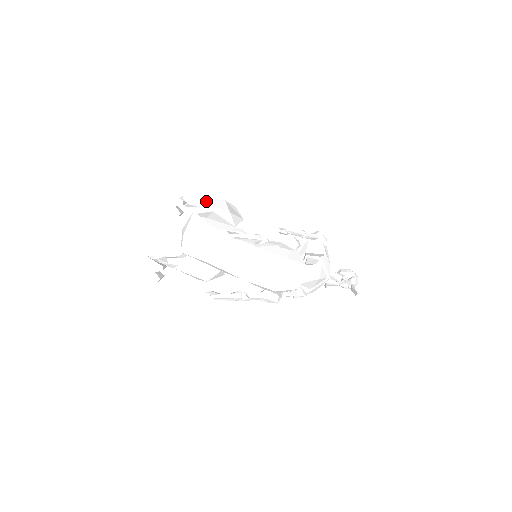
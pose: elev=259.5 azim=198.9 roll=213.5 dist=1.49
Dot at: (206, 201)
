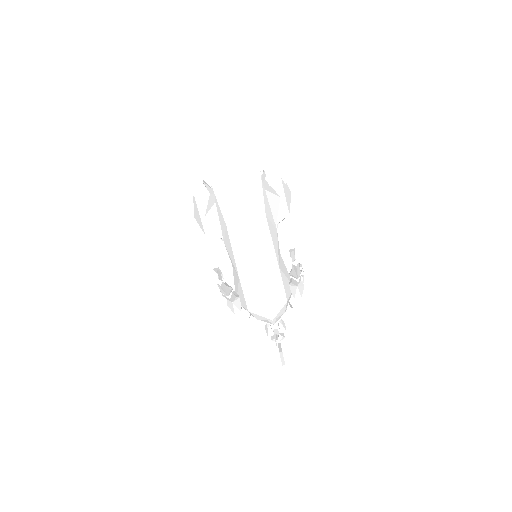
Dot at: occluded
